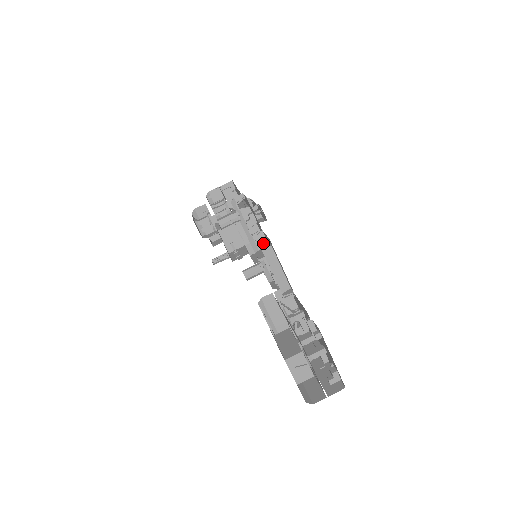
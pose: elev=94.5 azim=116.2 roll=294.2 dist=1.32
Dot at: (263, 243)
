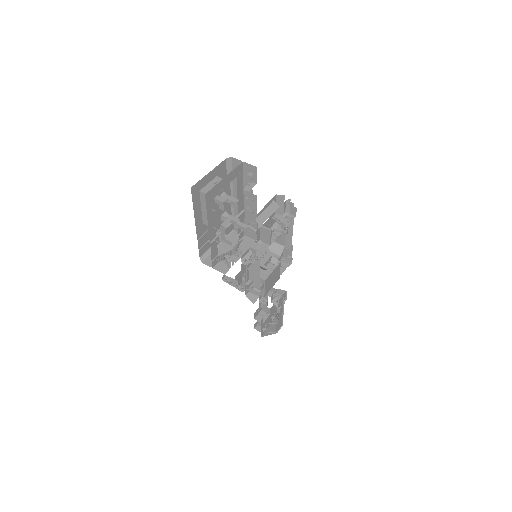
Dot at: occluded
